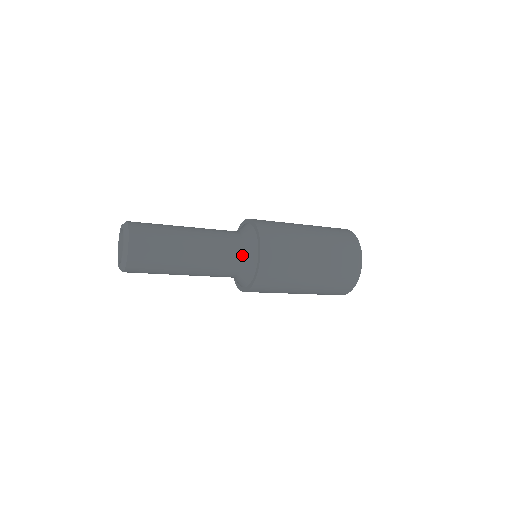
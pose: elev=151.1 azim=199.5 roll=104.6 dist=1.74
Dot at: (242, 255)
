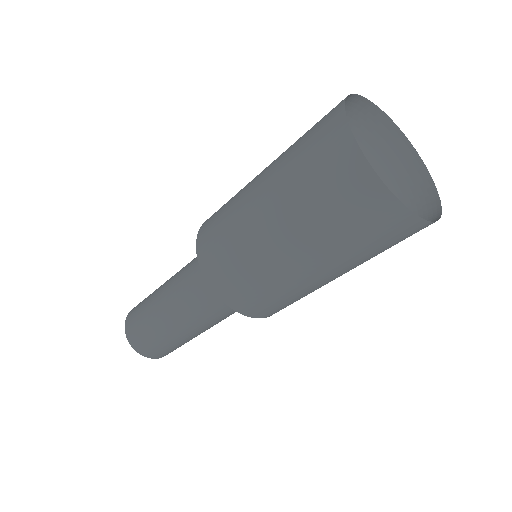
Dot at: occluded
